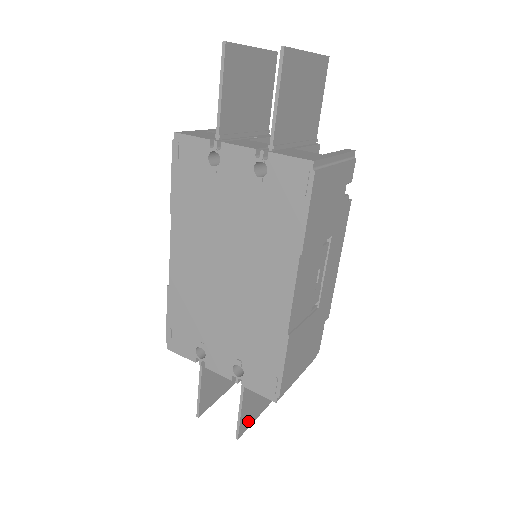
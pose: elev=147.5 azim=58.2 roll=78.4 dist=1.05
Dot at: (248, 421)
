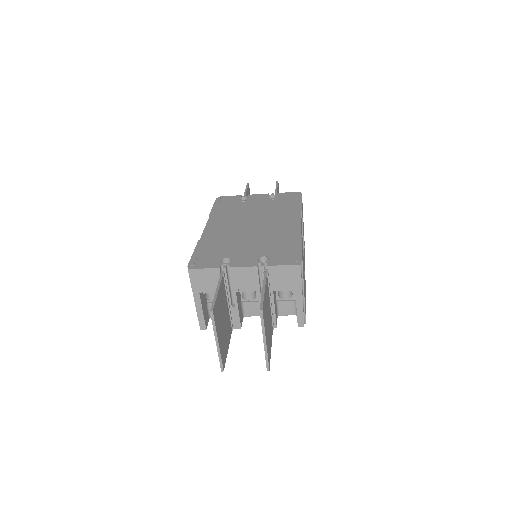
Dot at: (264, 318)
